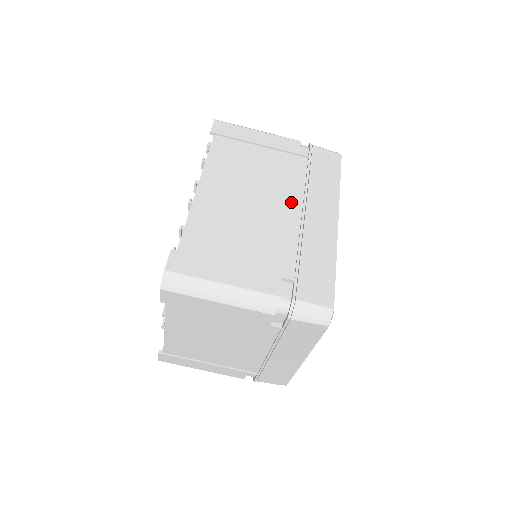
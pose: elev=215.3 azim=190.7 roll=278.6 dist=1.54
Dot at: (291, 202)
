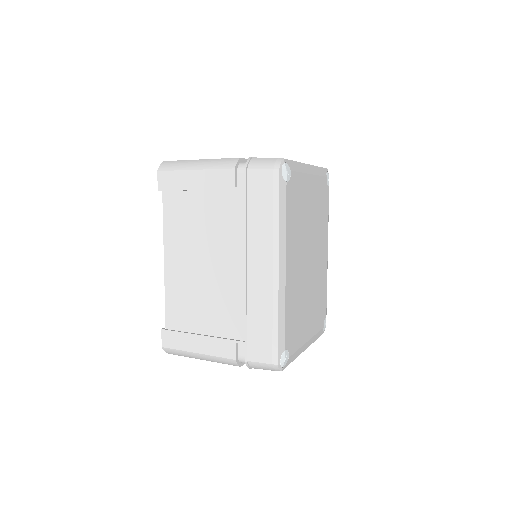
Dot at: (235, 258)
